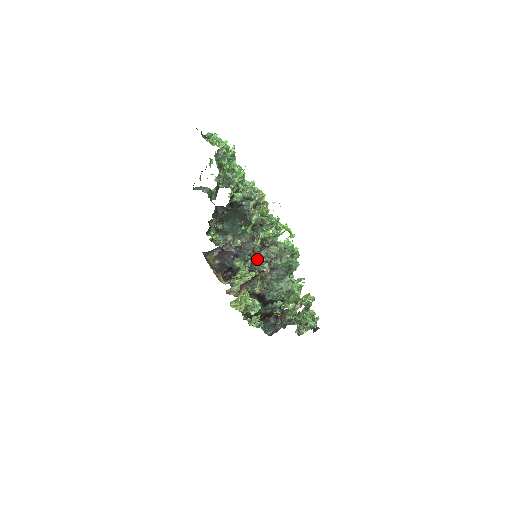
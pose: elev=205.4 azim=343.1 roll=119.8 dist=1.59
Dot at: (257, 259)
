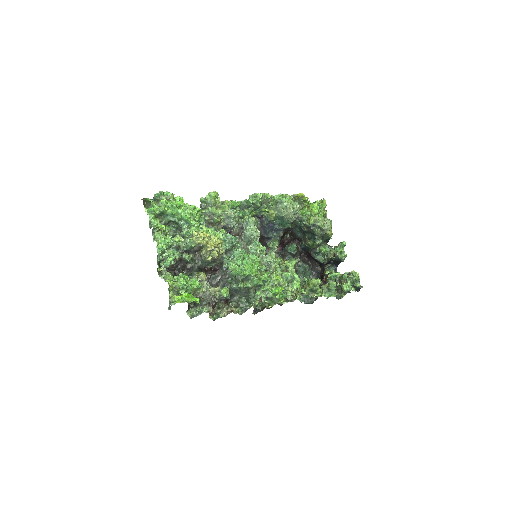
Dot at: (196, 306)
